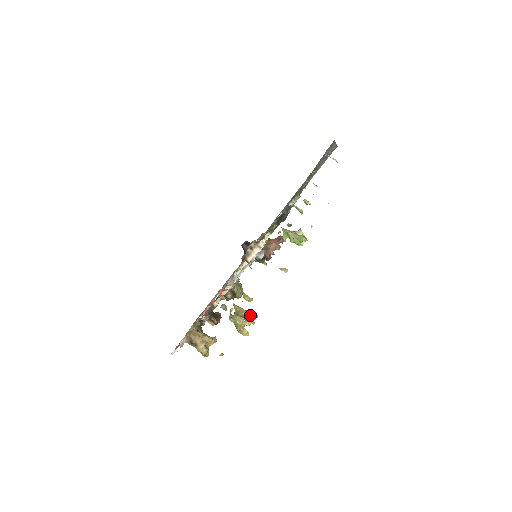
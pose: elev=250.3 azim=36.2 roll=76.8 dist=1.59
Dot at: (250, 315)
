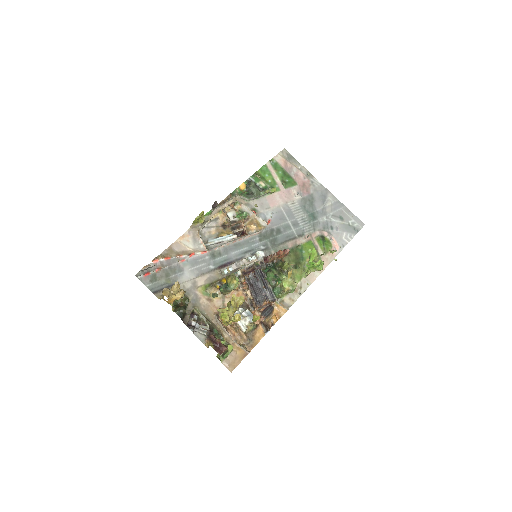
Dot at: occluded
